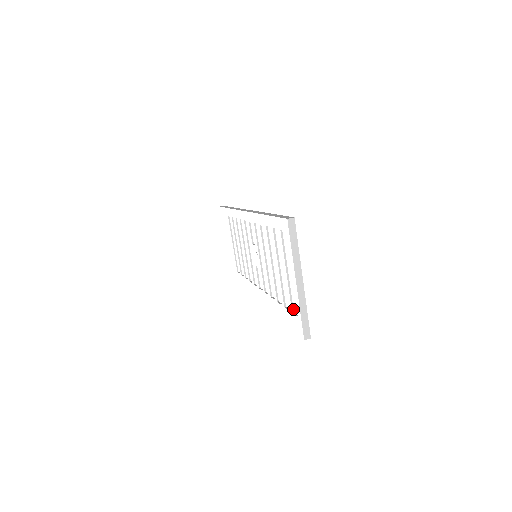
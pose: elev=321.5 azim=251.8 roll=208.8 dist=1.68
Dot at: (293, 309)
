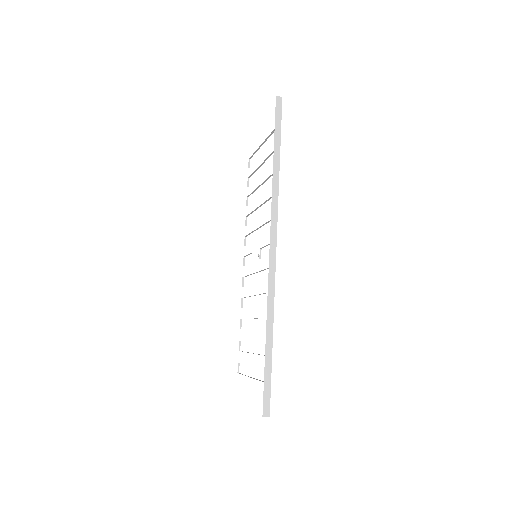
Dot at: occluded
